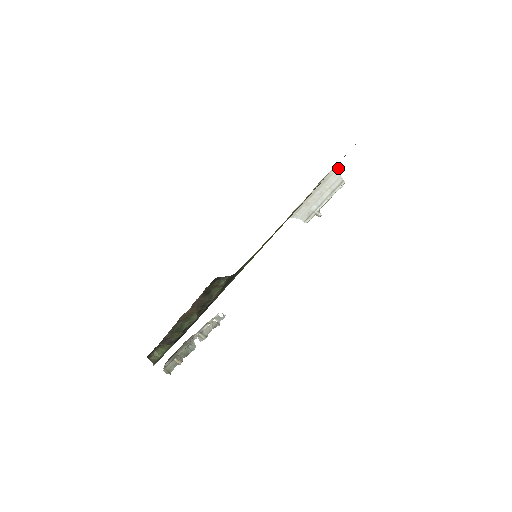
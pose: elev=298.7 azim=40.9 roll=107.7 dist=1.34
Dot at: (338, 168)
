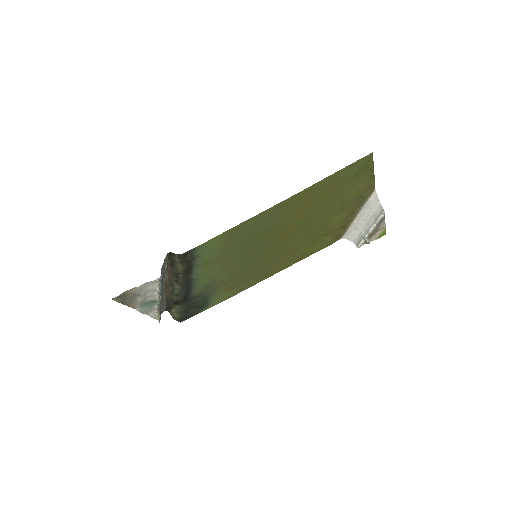
Dot at: (377, 196)
